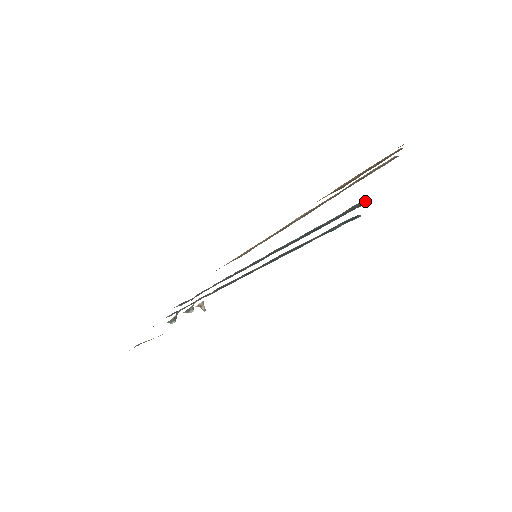
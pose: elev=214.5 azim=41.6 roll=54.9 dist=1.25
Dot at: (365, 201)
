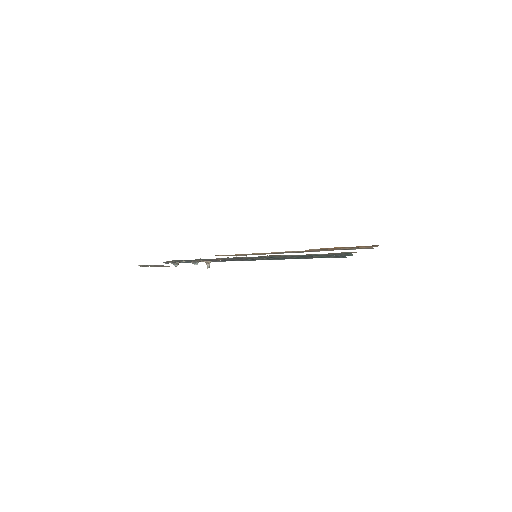
Dot at: (350, 254)
